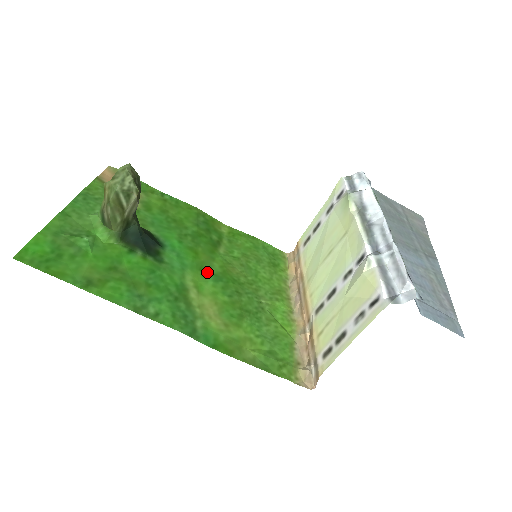
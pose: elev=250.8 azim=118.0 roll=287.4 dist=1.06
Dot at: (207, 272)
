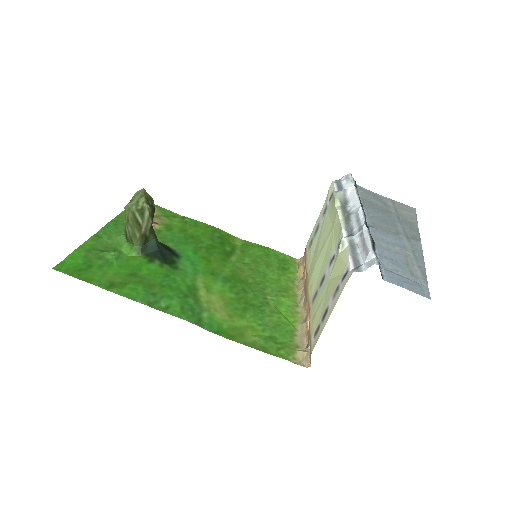
Dot at: (218, 276)
